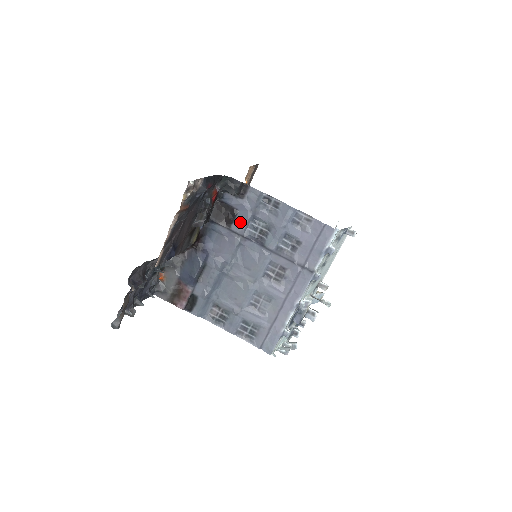
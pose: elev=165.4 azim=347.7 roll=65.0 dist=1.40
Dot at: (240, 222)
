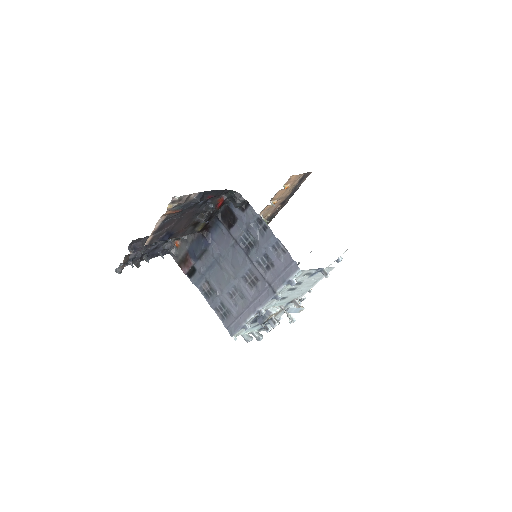
Dot at: (237, 229)
